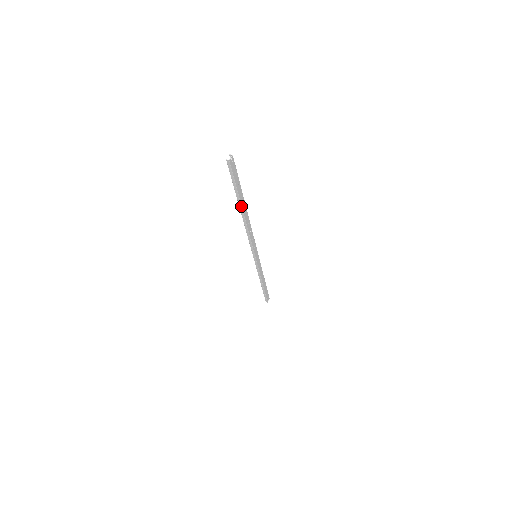
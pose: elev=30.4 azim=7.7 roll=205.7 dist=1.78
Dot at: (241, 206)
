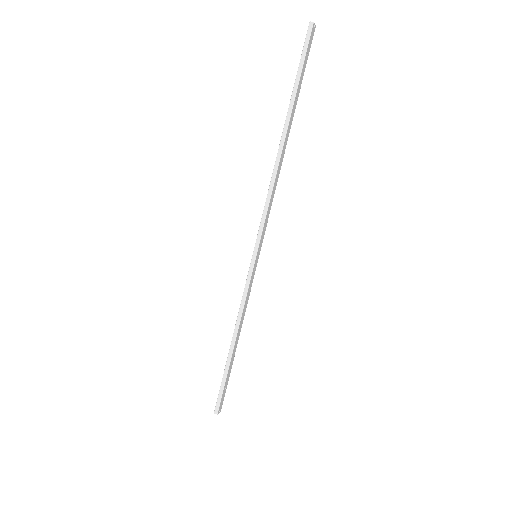
Dot at: (290, 116)
